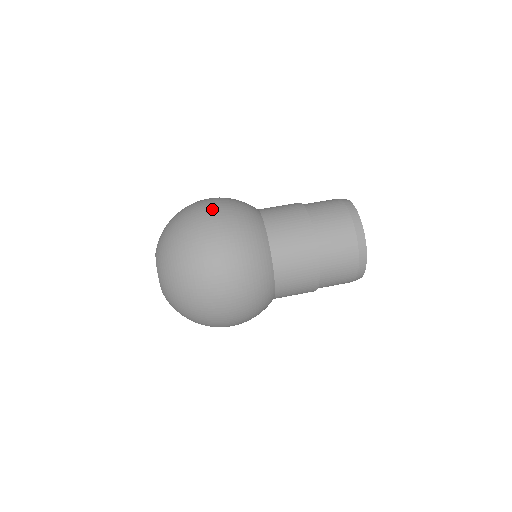
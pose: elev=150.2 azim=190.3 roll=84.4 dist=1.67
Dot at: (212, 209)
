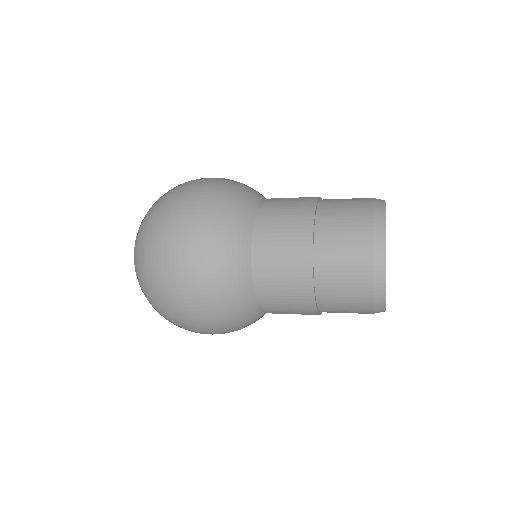
Dot at: occluded
